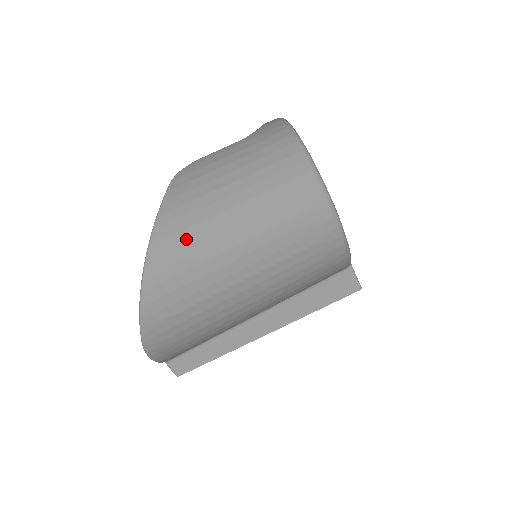
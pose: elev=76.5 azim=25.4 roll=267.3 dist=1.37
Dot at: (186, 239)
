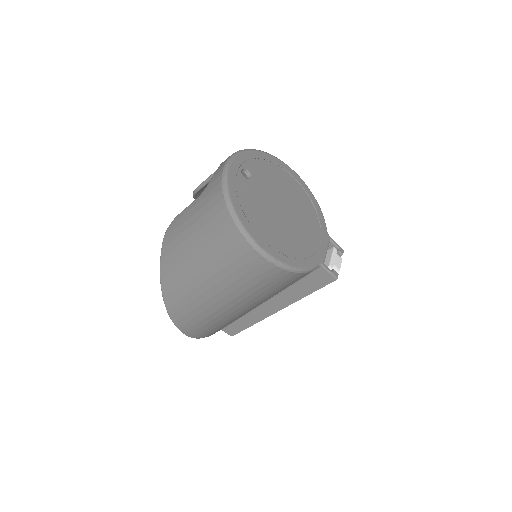
Dot at: (179, 286)
